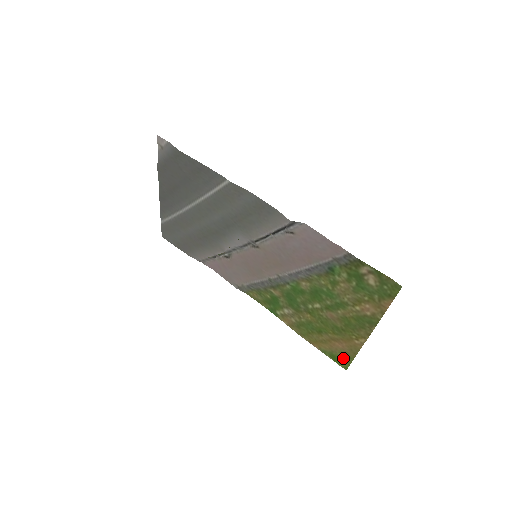
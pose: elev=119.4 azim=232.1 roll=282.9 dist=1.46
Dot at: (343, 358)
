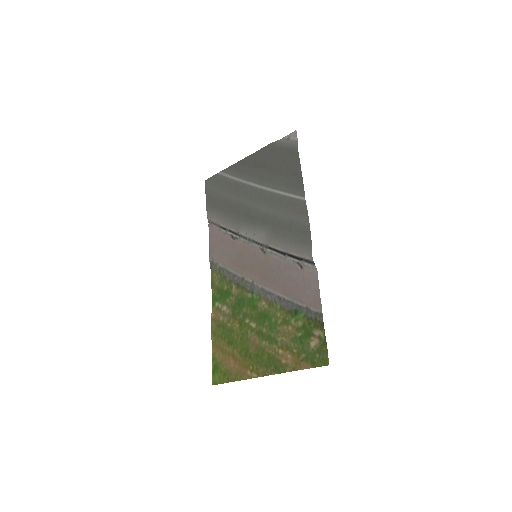
Dot at: (223, 375)
